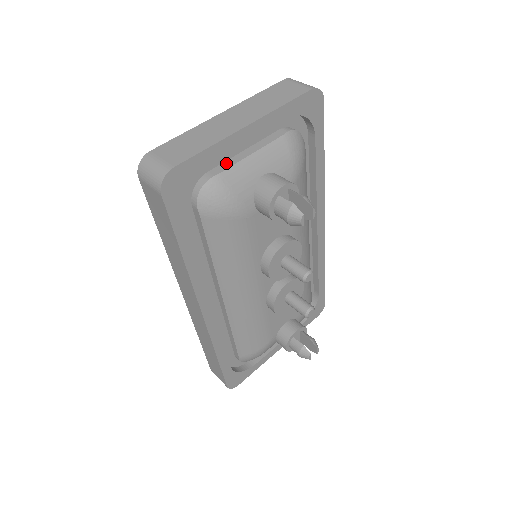
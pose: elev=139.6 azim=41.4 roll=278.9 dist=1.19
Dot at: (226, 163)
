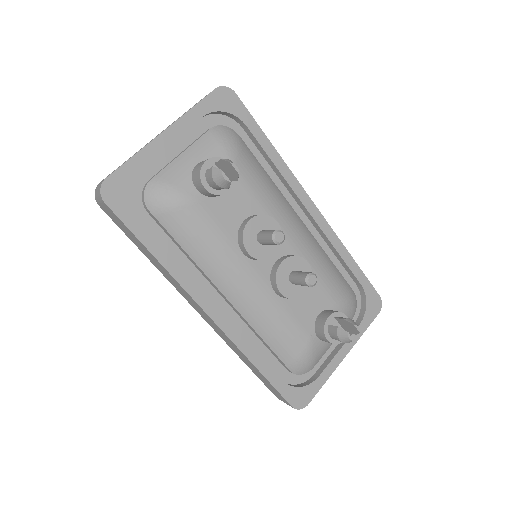
Dot at: (162, 168)
